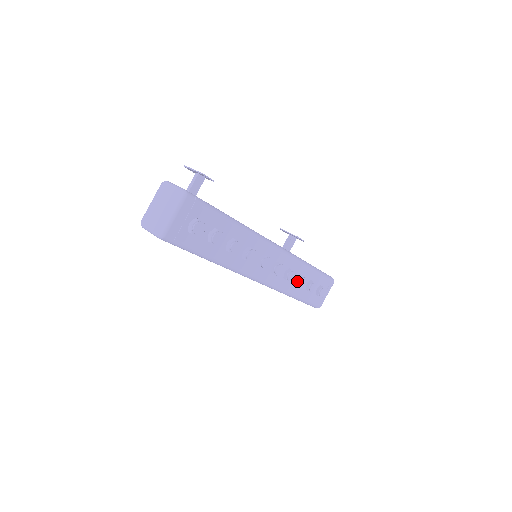
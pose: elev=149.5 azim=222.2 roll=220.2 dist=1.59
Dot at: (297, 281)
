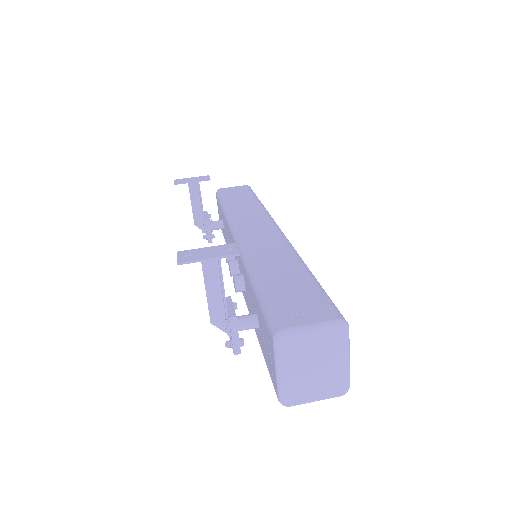
Dot at: occluded
